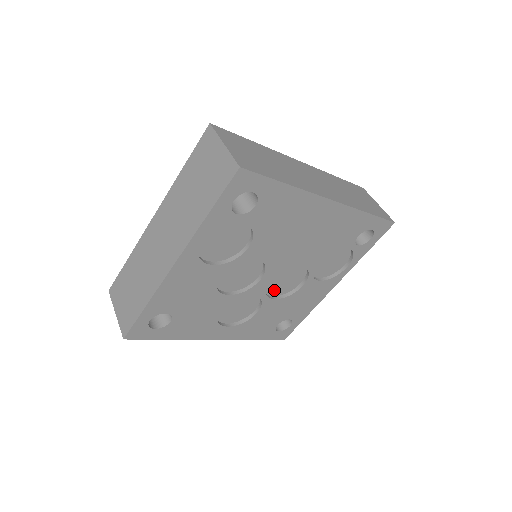
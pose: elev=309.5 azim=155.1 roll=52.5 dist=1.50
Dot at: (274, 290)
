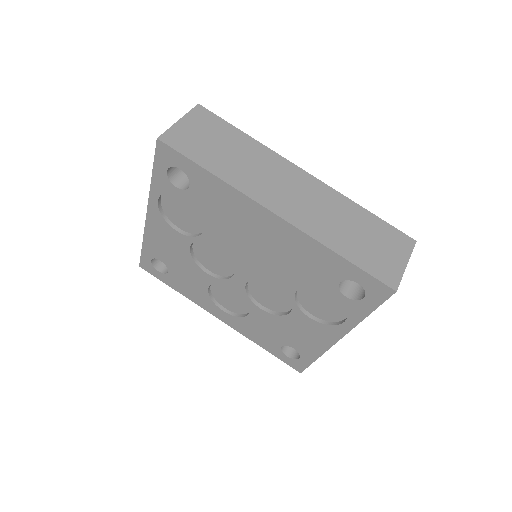
Dot at: (262, 299)
